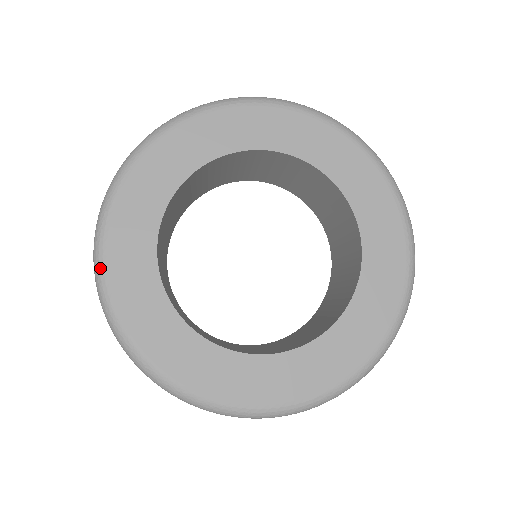
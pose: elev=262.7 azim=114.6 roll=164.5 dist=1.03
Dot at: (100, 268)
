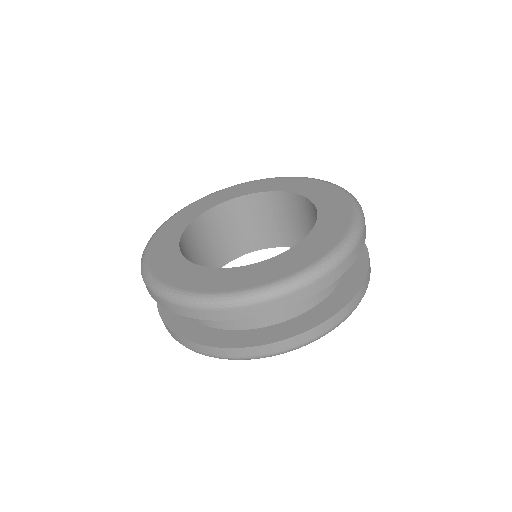
Dot at: (172, 292)
